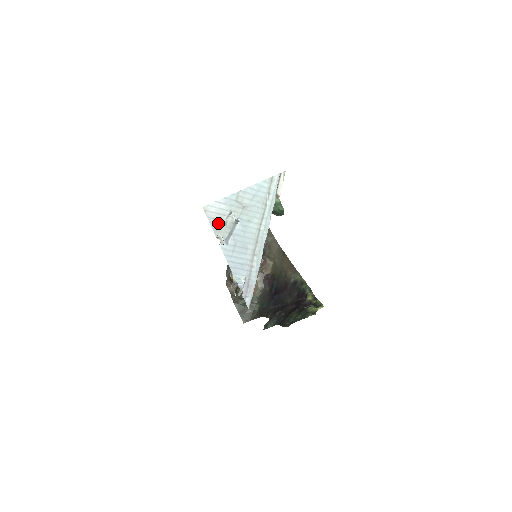
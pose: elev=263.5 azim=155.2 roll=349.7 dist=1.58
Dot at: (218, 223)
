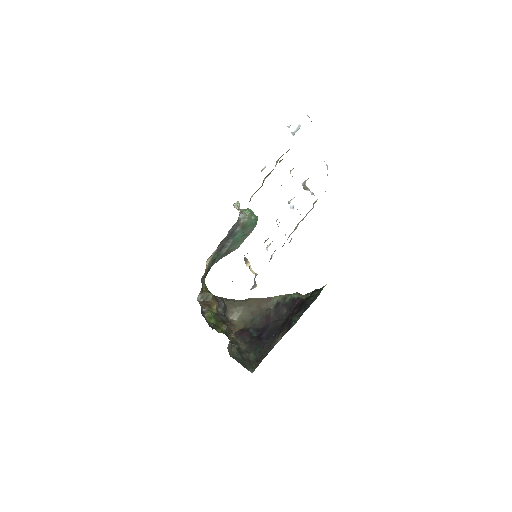
Dot at: occluded
